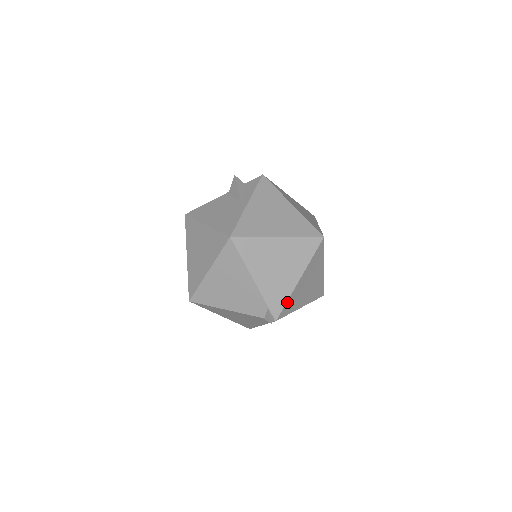
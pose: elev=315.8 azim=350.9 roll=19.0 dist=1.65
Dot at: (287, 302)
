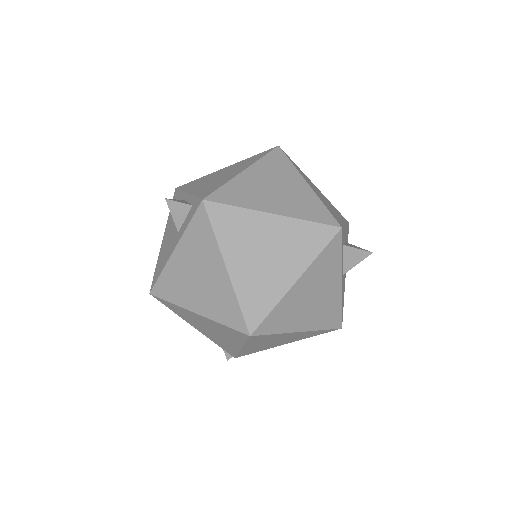
Dot at: (239, 353)
